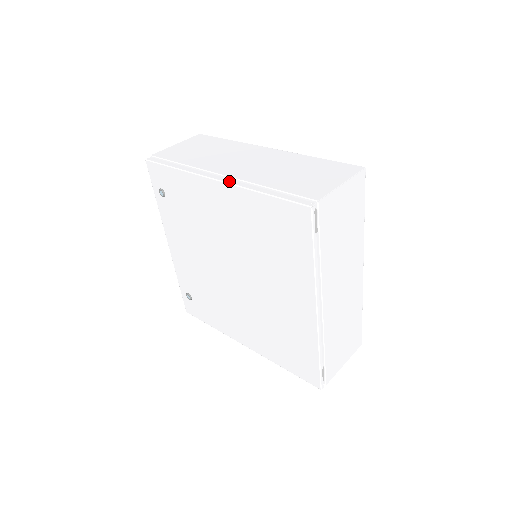
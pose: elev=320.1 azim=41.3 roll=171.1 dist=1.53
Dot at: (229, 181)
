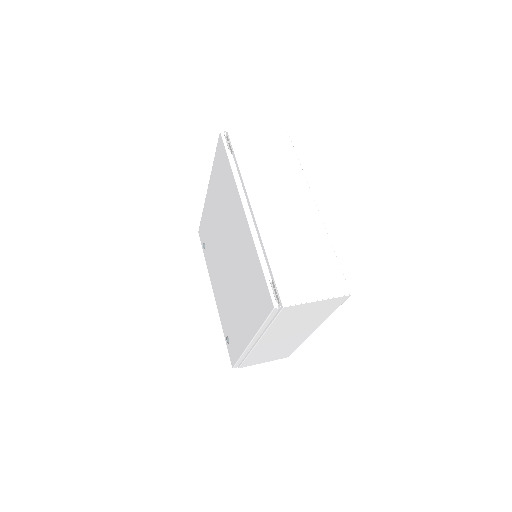
Dot at: occluded
